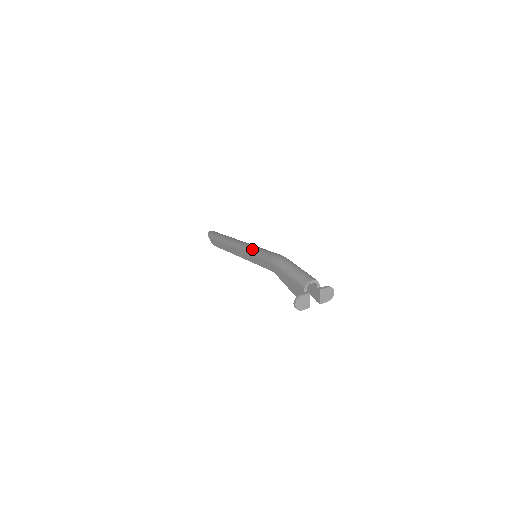
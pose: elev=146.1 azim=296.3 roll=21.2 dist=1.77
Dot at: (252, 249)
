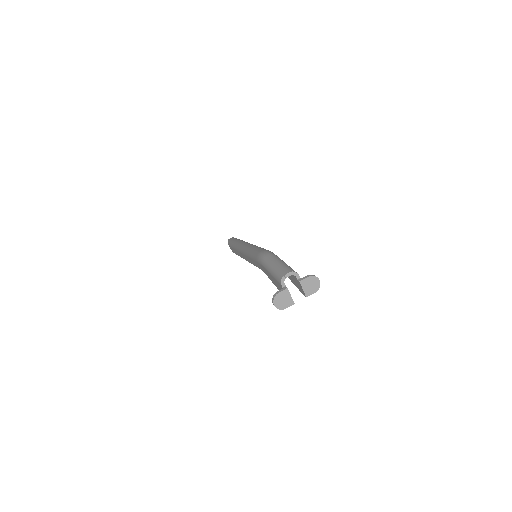
Dot at: (248, 250)
